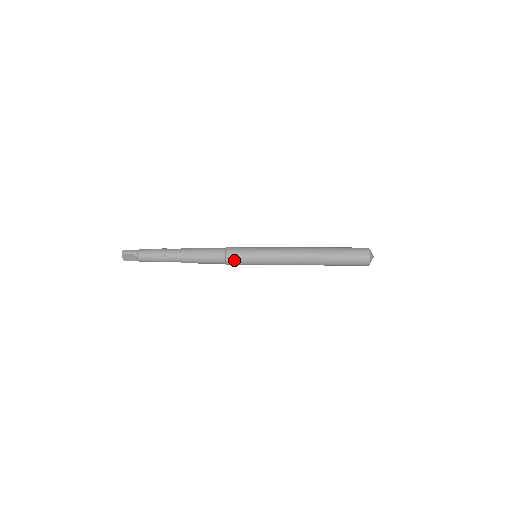
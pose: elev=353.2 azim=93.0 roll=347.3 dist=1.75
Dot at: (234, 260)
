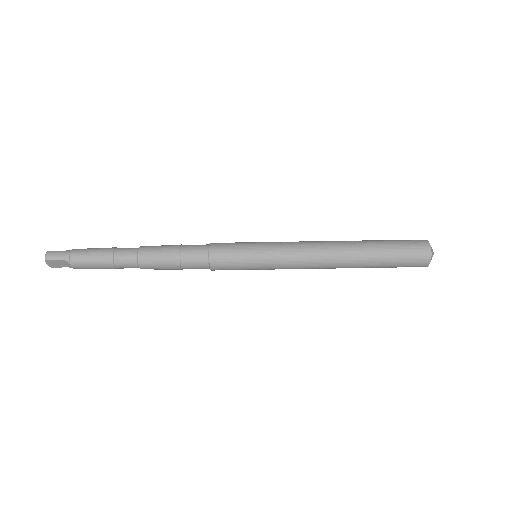
Dot at: (223, 265)
